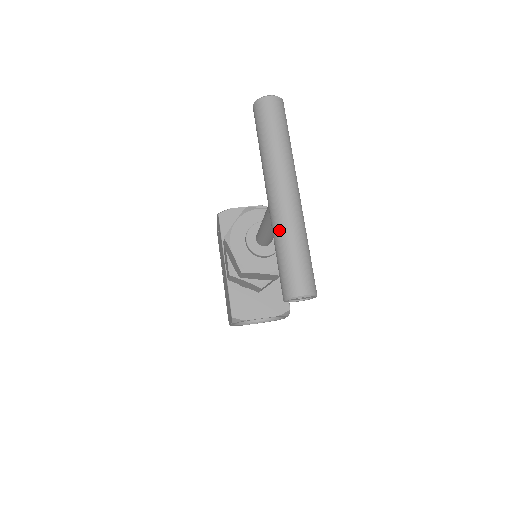
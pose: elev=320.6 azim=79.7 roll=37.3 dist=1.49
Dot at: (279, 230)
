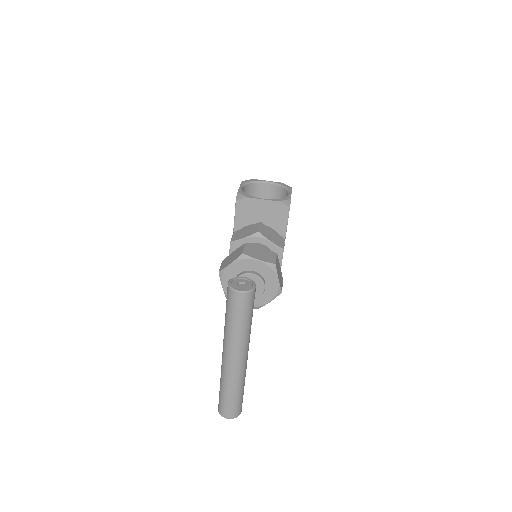
Dot at: (223, 379)
